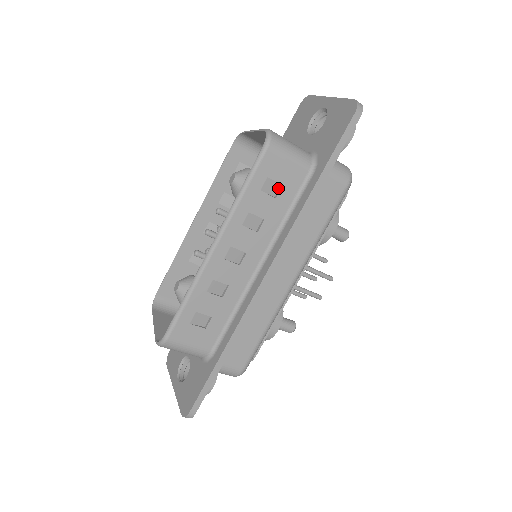
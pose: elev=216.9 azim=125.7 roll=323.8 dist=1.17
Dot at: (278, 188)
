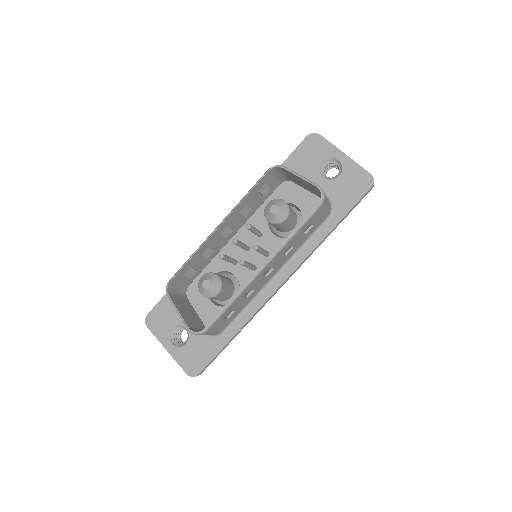
Dot at: (309, 227)
